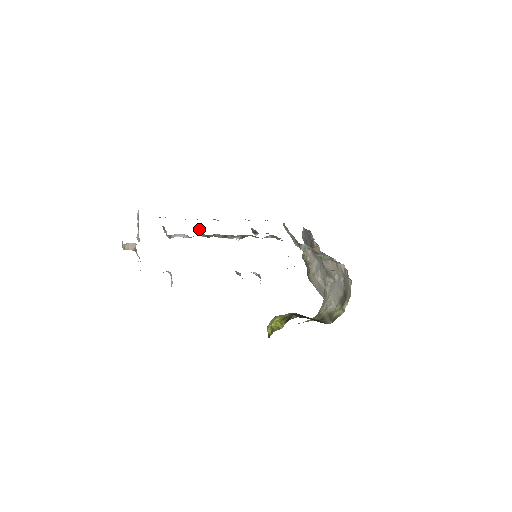
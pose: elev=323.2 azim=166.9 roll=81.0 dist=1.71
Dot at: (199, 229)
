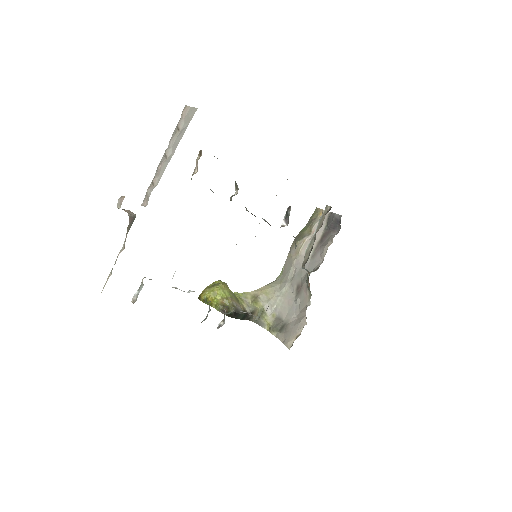
Dot at: occluded
